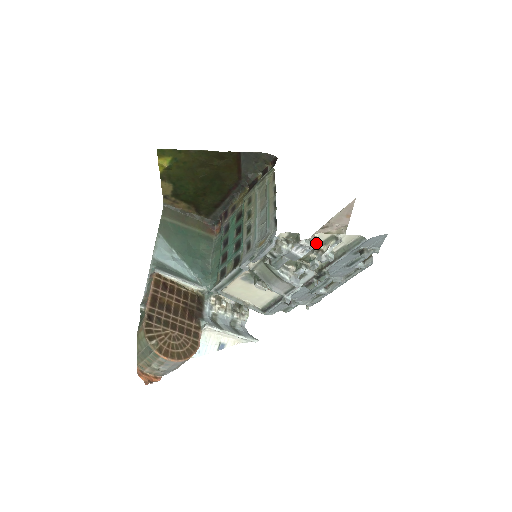
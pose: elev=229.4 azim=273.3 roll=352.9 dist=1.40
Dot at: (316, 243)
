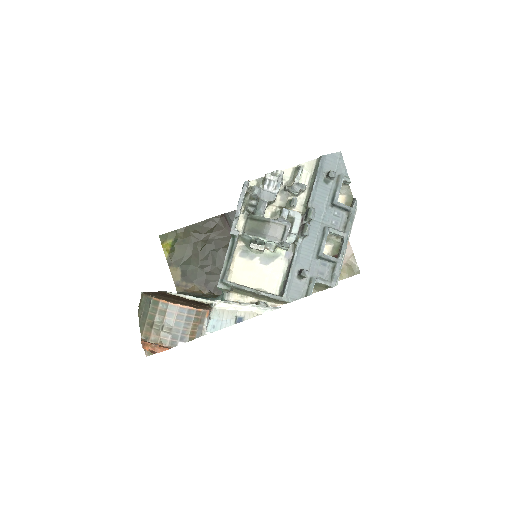
Dot at: (281, 174)
